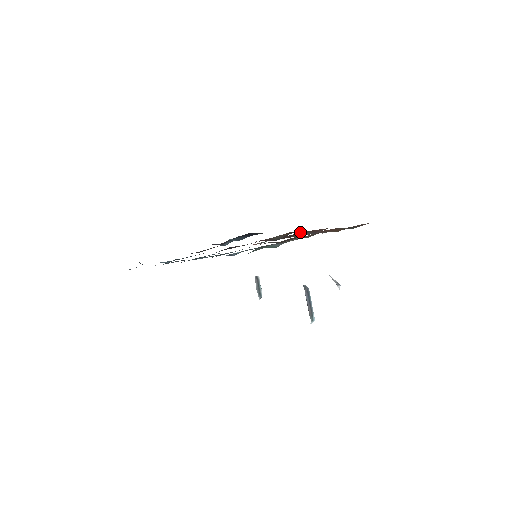
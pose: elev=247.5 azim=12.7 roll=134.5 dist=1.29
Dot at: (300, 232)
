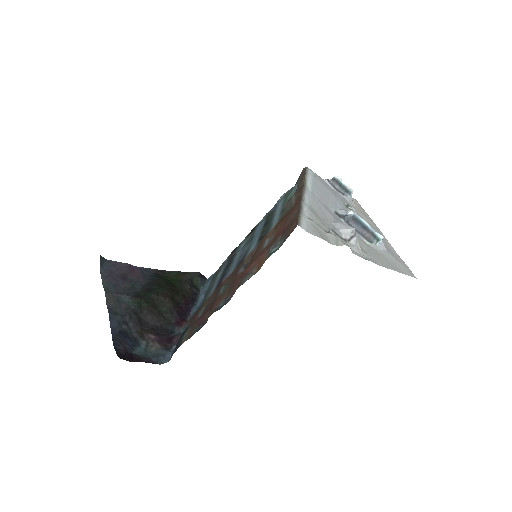
Dot at: (234, 281)
